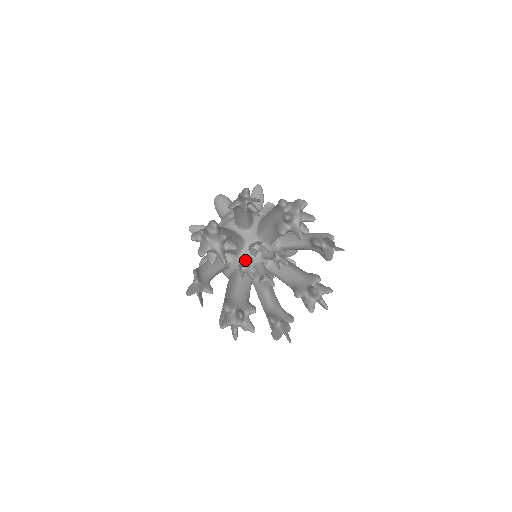
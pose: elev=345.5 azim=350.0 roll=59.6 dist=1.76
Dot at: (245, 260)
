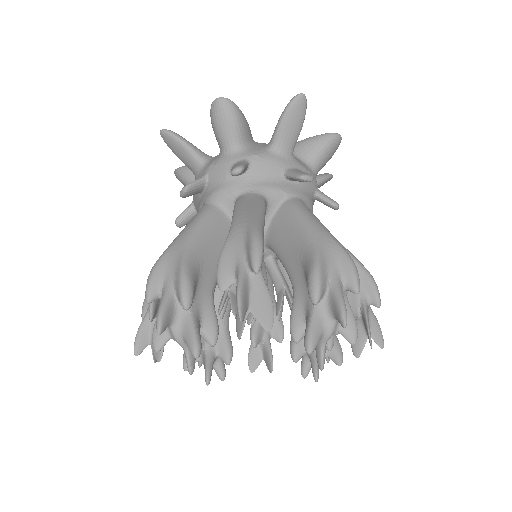
Dot at: occluded
